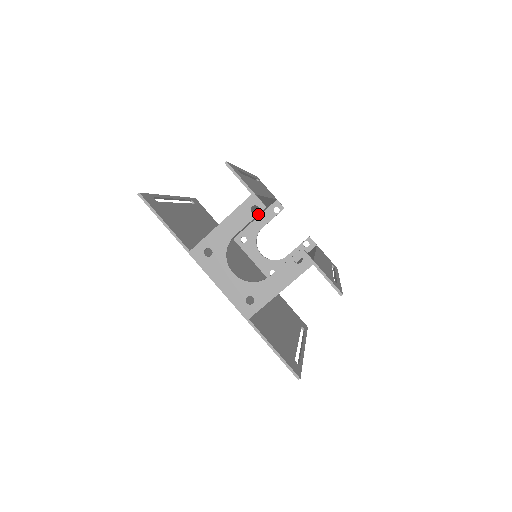
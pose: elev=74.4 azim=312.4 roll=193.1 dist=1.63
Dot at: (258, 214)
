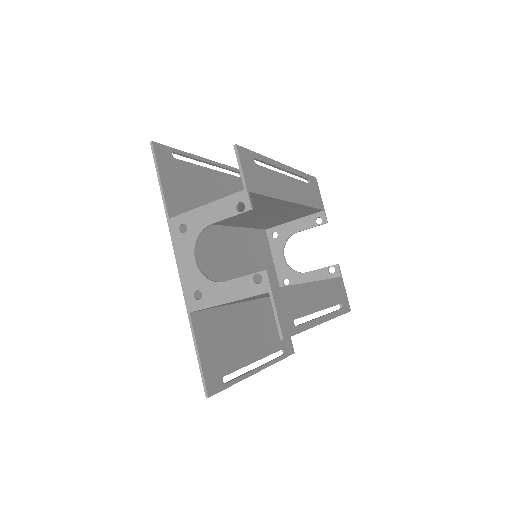
Dot at: (242, 213)
